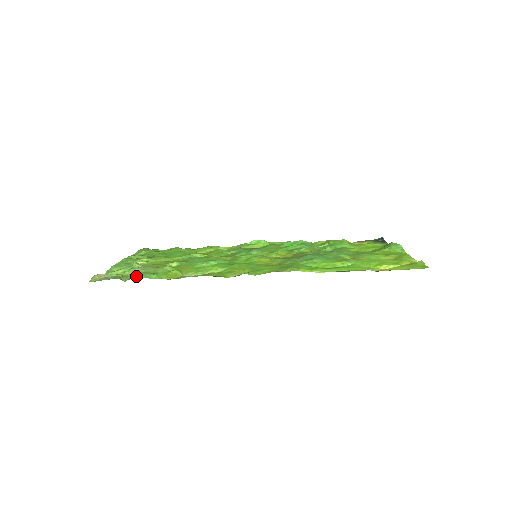
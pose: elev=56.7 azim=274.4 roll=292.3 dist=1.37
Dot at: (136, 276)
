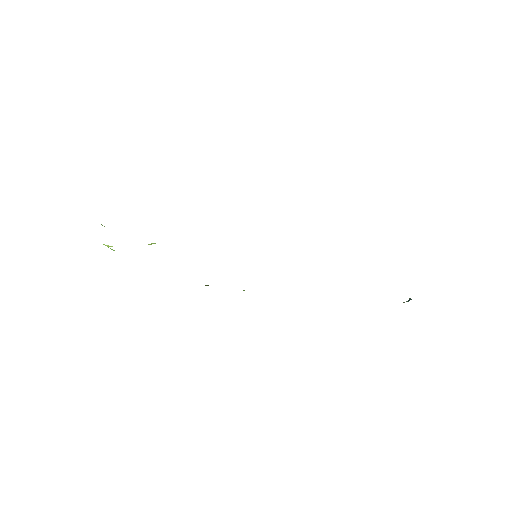
Dot at: occluded
